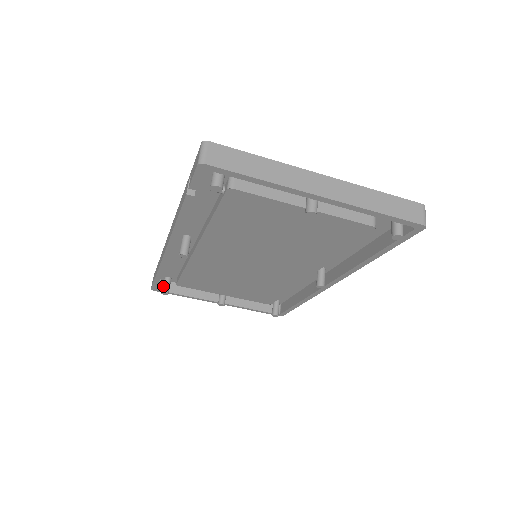
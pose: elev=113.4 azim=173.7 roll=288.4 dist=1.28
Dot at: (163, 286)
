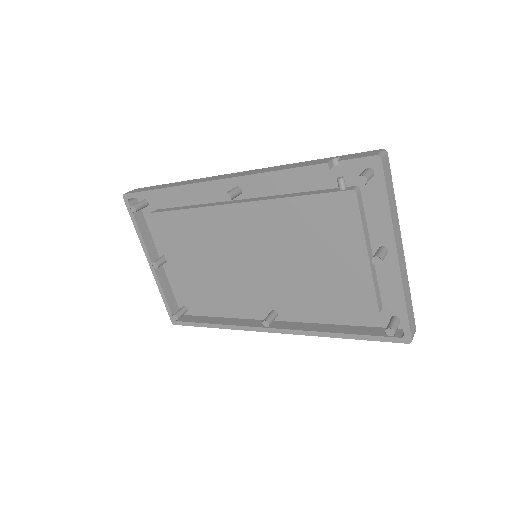
Dot at: (139, 203)
